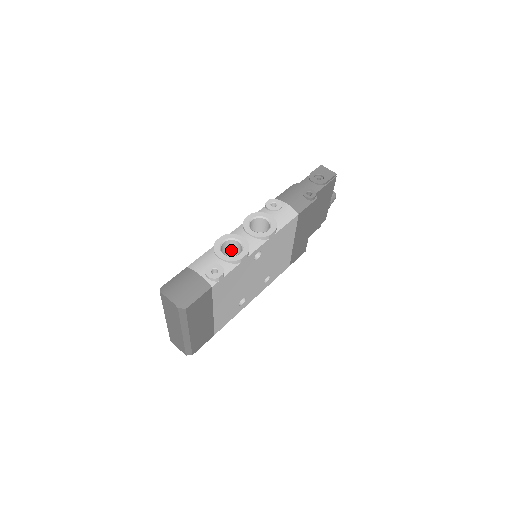
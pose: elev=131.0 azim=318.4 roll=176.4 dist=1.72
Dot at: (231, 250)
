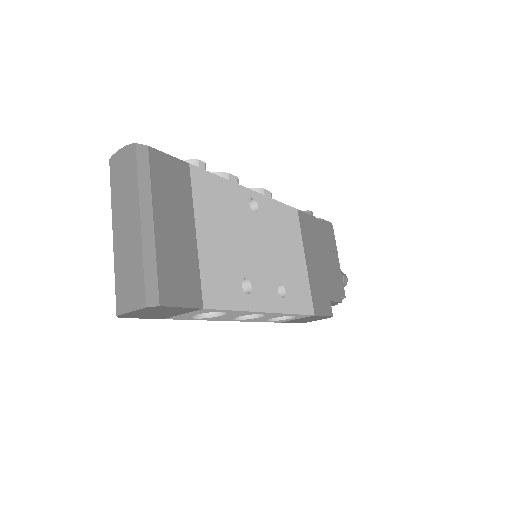
Dot at: occluded
